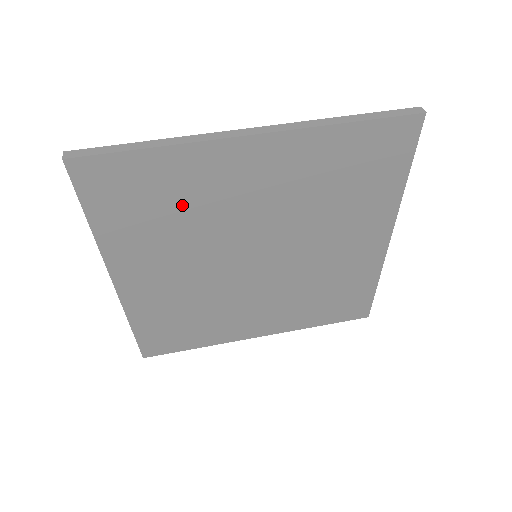
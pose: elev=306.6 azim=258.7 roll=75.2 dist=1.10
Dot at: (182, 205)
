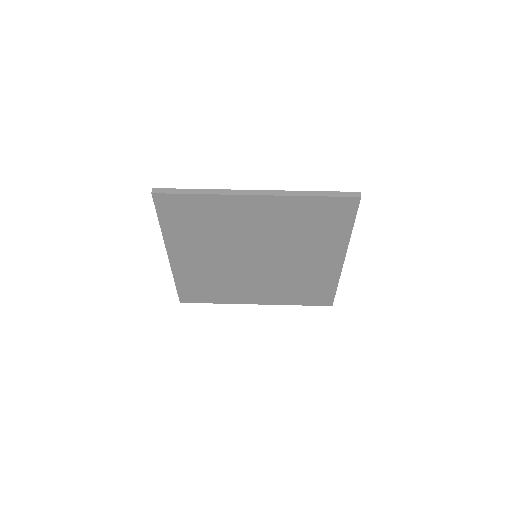
Dot at: (213, 223)
